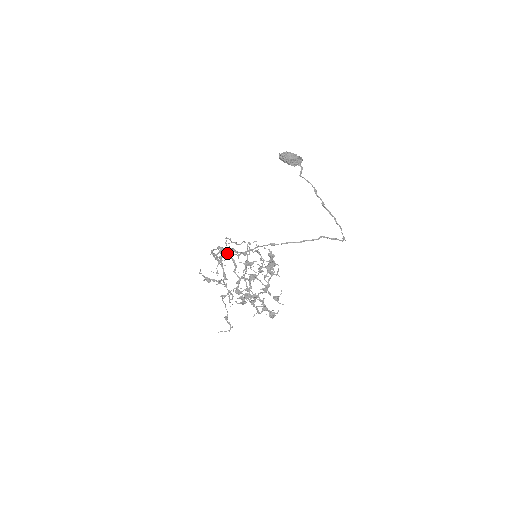
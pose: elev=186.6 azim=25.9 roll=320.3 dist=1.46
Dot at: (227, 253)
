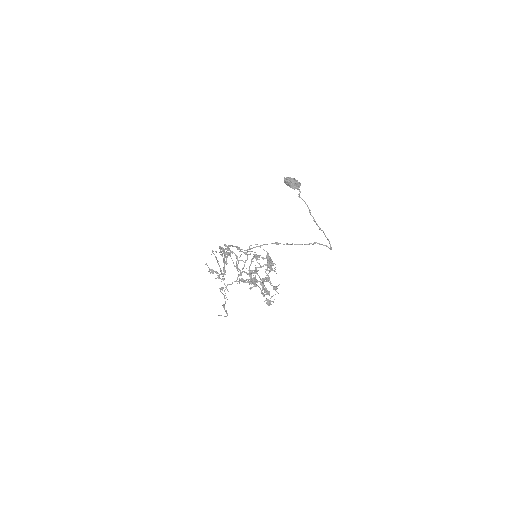
Dot at: occluded
